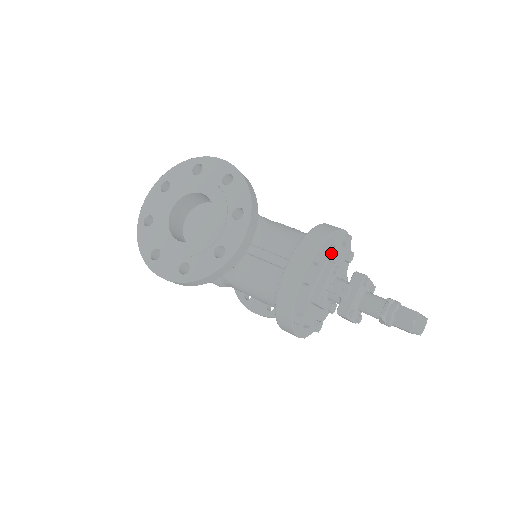
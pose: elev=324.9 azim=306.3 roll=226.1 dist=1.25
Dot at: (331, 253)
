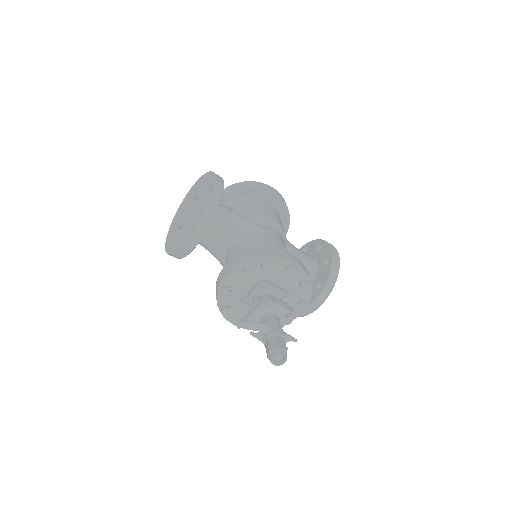
Dot at: (268, 273)
